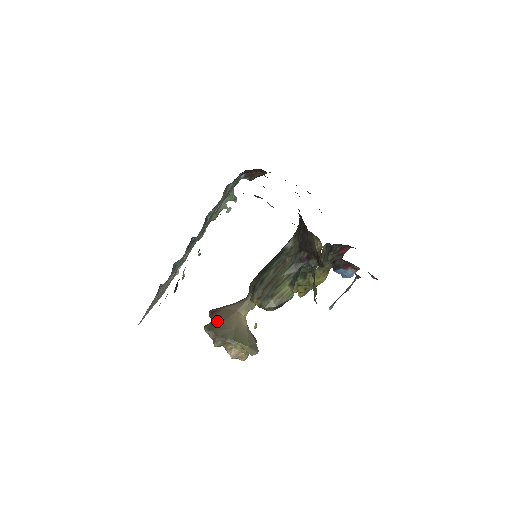
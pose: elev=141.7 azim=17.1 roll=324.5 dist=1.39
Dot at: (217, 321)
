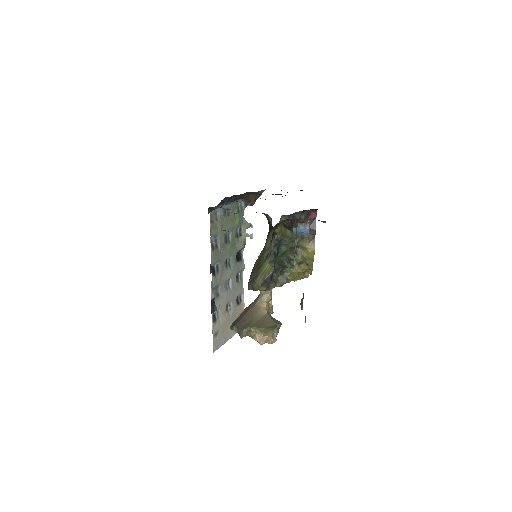
Dot at: (239, 318)
